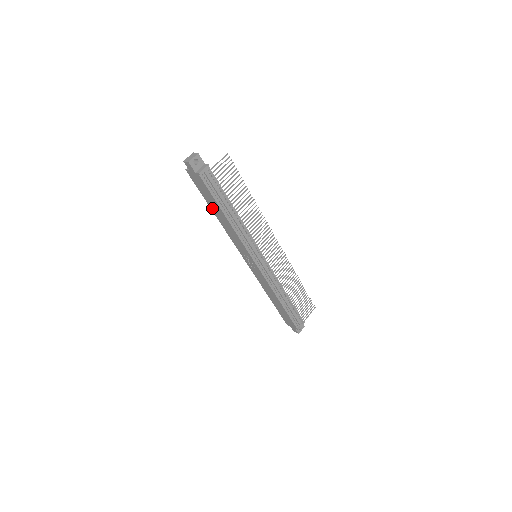
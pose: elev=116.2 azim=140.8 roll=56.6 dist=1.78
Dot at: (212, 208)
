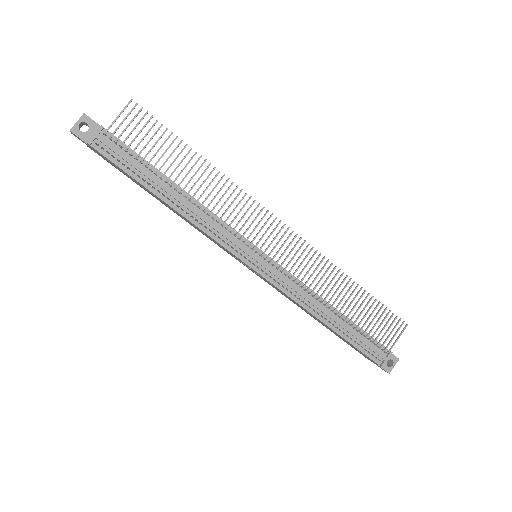
Dot at: (152, 195)
